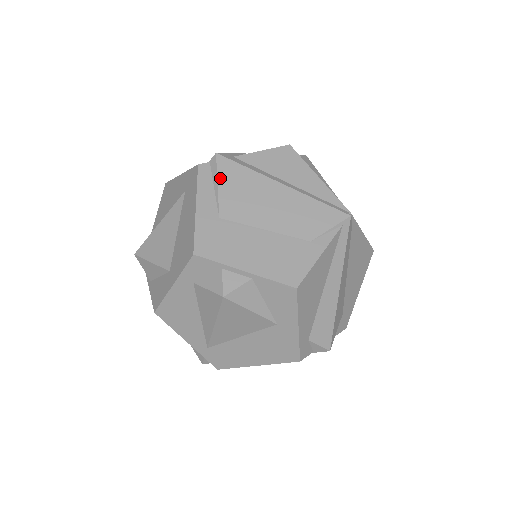
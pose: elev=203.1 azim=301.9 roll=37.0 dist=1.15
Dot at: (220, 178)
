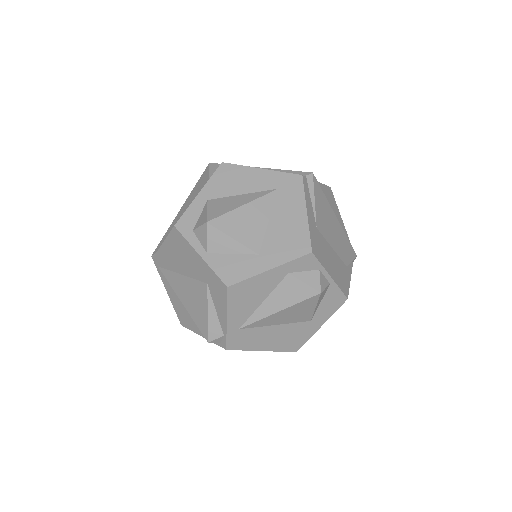
Dot at: (315, 195)
